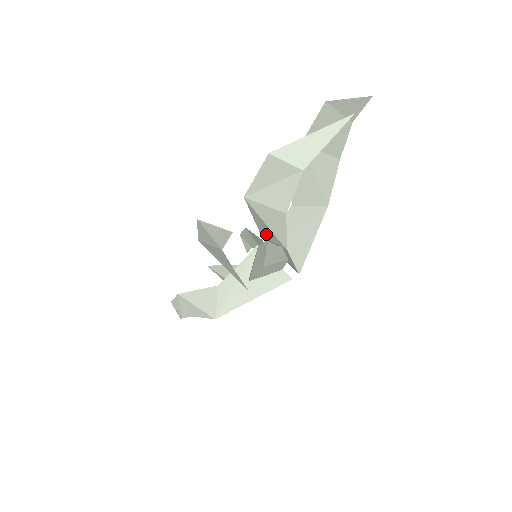
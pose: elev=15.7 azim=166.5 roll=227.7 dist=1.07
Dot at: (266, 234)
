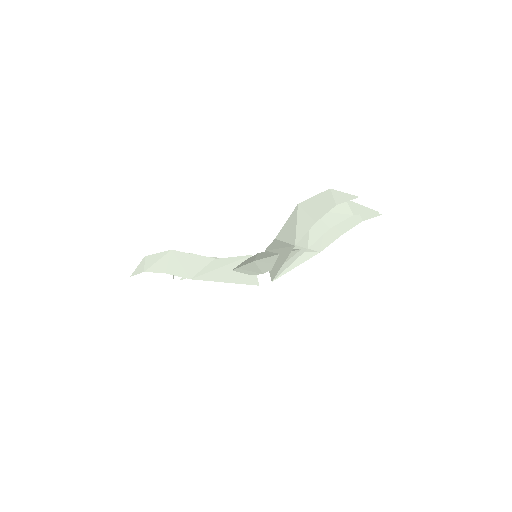
Dot at: occluded
